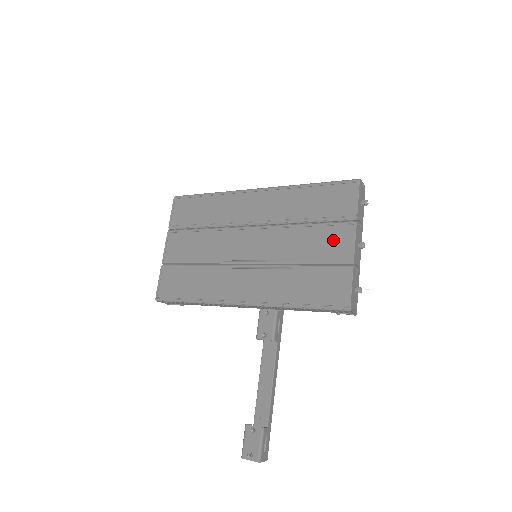
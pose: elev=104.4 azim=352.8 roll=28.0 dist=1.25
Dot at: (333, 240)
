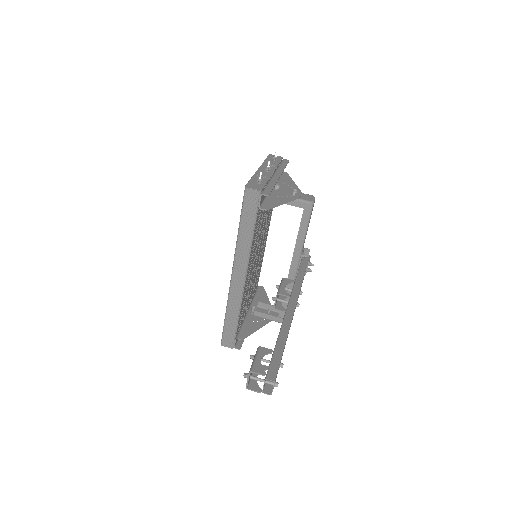
Dot at: occluded
